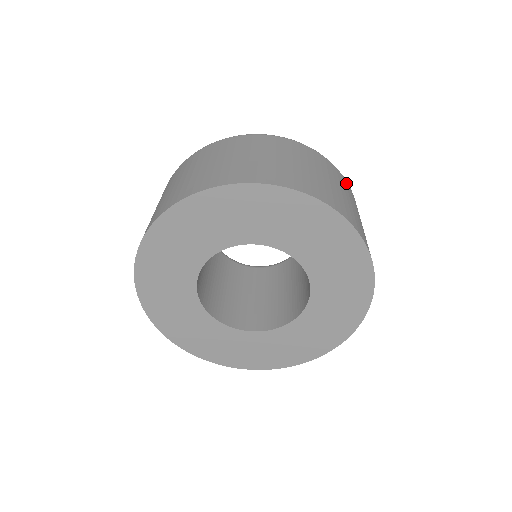
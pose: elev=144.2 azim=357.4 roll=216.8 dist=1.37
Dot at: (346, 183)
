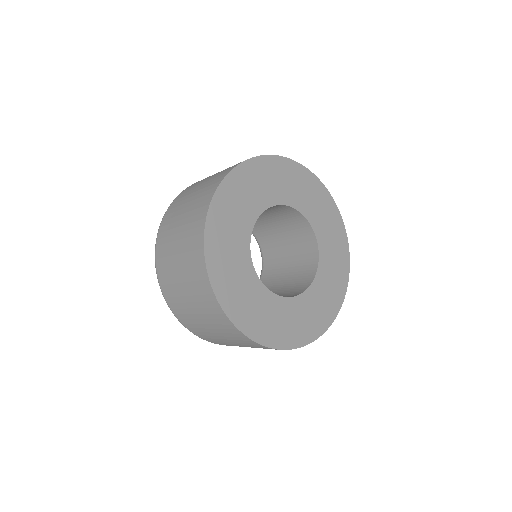
Dot at: occluded
